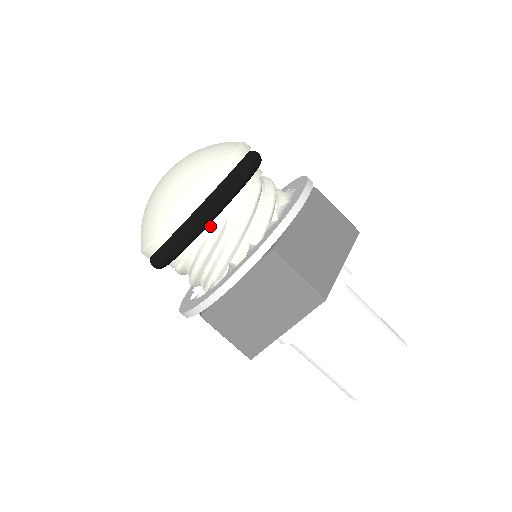
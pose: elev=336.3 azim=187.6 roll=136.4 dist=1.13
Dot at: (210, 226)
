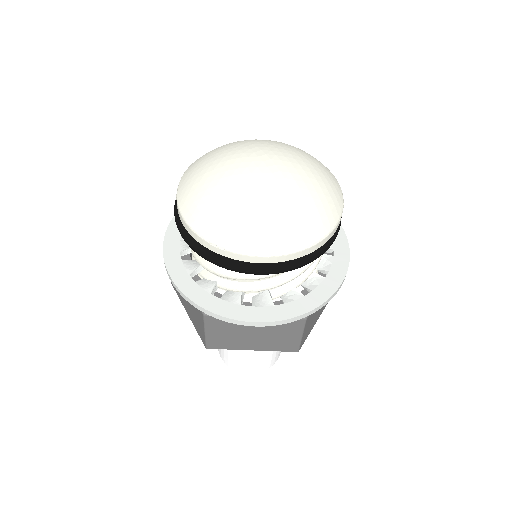
Dot at: occluded
